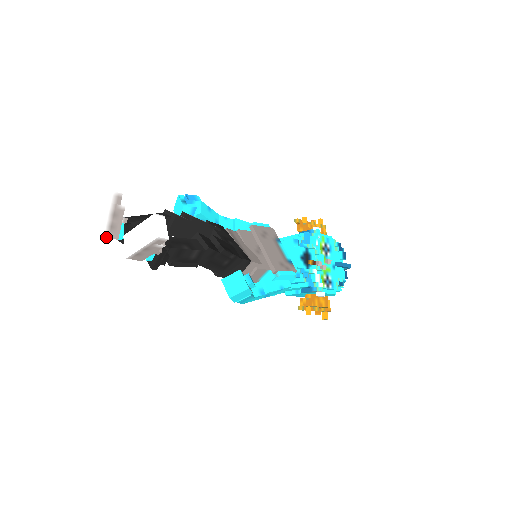
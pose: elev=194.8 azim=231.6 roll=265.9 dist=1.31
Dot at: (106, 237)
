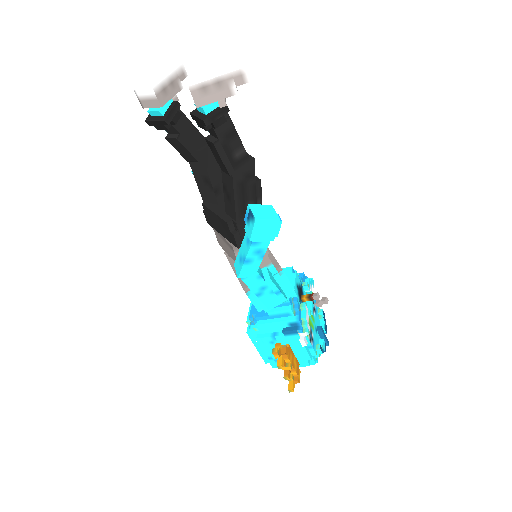
Dot at: (155, 92)
